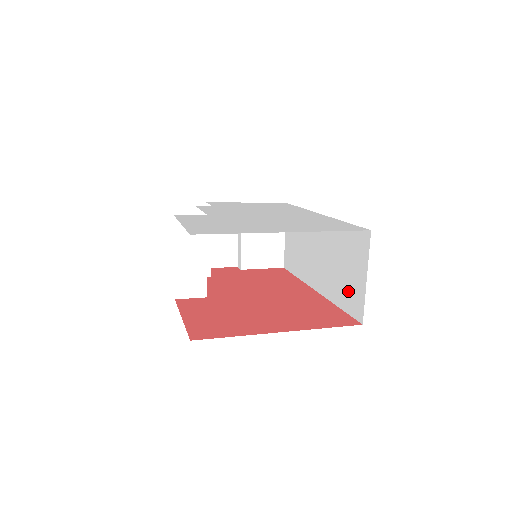
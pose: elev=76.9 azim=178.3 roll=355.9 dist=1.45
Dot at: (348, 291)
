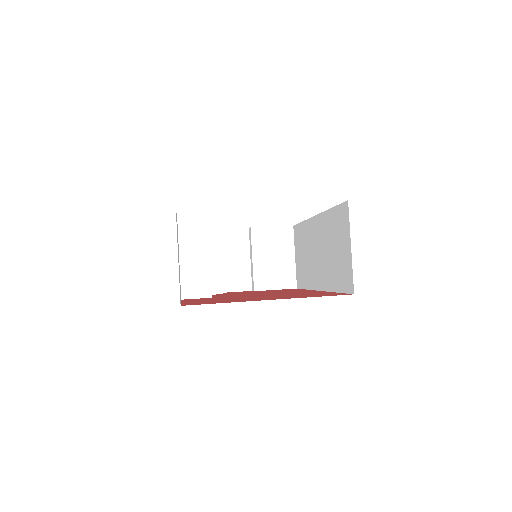
Dot at: (340, 270)
